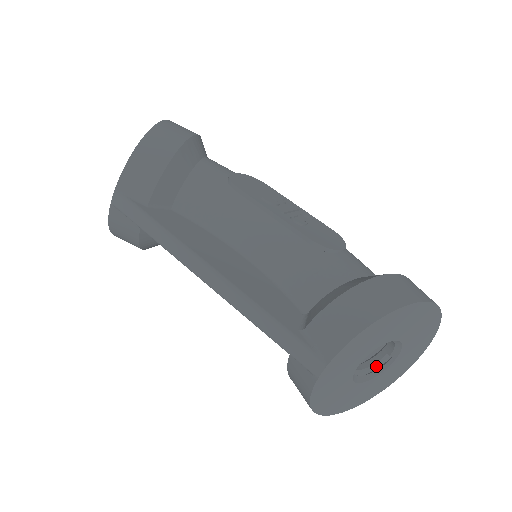
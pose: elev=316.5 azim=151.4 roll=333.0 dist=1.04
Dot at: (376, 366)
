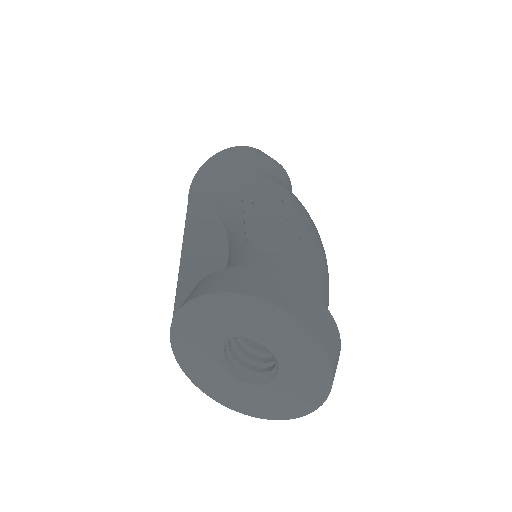
Dot at: (272, 374)
